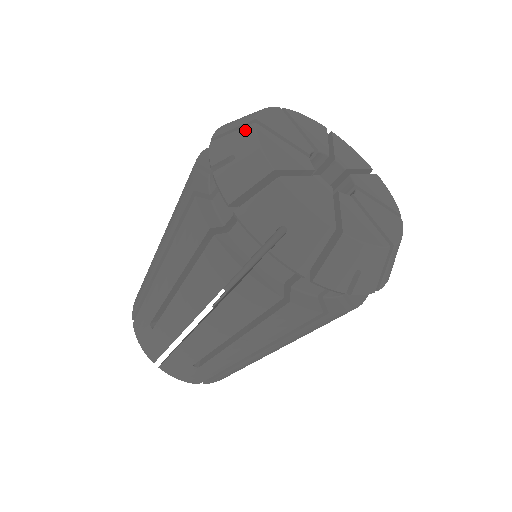
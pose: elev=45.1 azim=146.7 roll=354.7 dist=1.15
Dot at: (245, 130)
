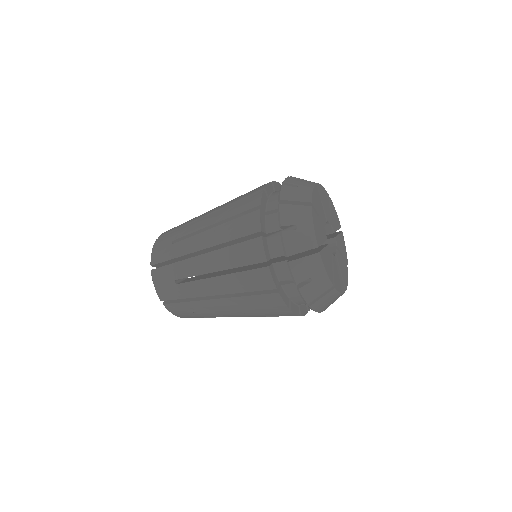
Dot at: (314, 259)
